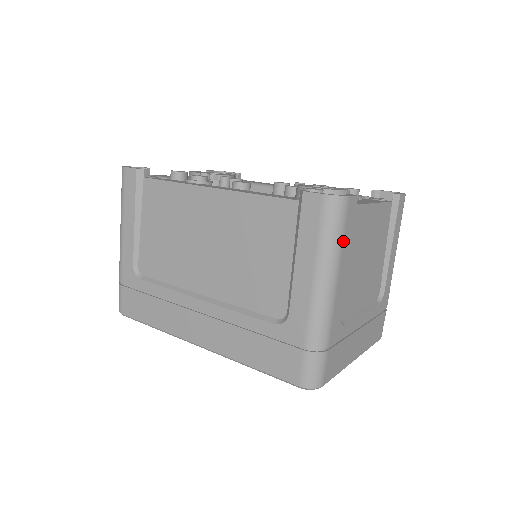
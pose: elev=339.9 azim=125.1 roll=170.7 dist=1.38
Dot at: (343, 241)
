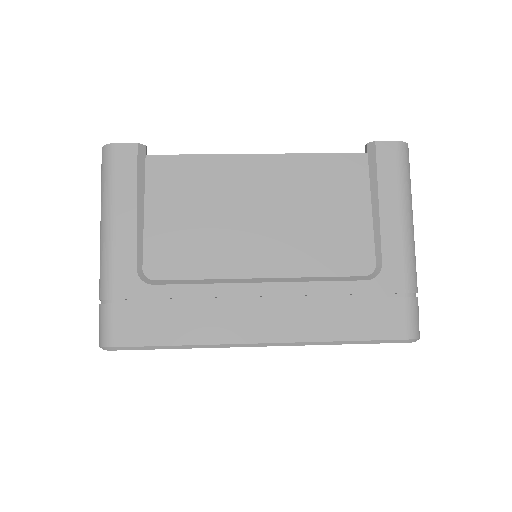
Dot at: occluded
